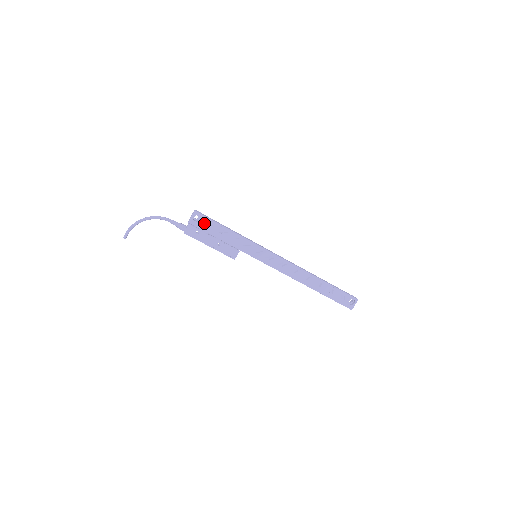
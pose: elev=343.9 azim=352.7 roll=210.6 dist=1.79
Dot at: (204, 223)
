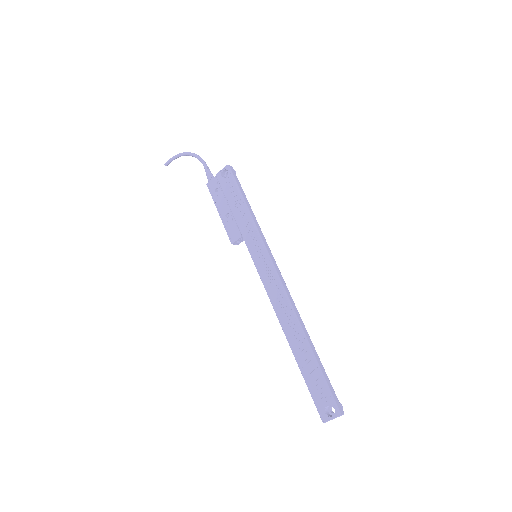
Dot at: (228, 183)
